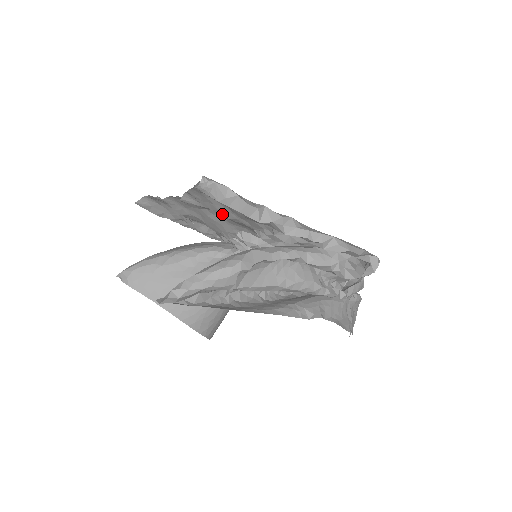
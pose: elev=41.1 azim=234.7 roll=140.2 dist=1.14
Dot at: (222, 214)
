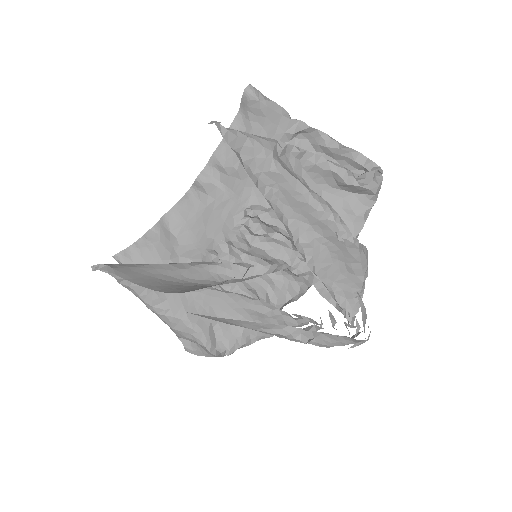
Dot at: occluded
